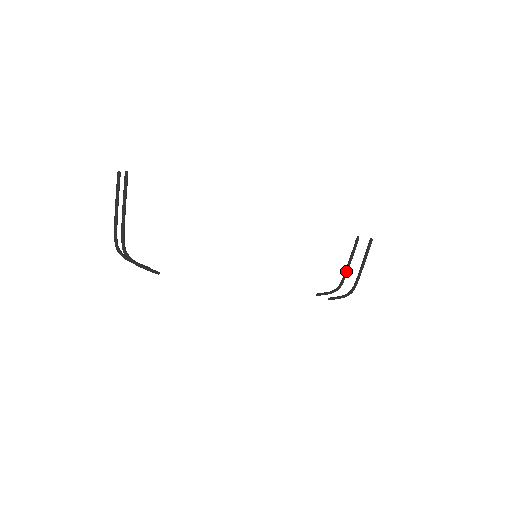
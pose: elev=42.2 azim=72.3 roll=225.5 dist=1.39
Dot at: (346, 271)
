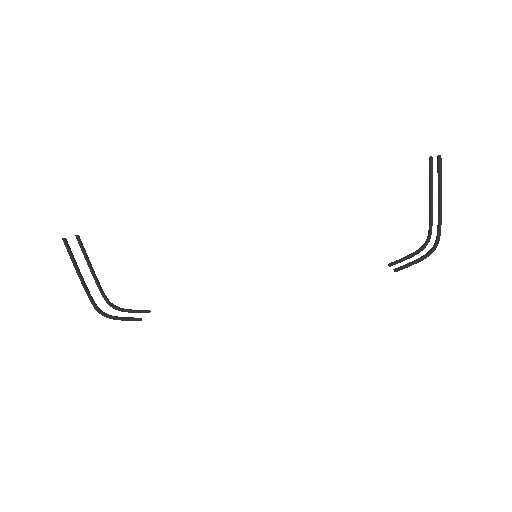
Dot at: (429, 215)
